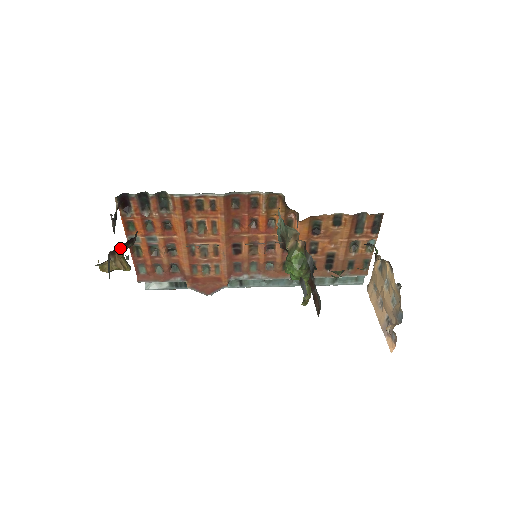
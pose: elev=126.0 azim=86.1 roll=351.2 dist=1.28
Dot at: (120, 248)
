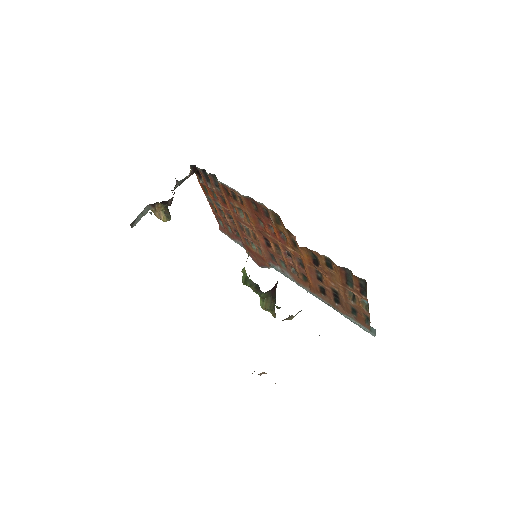
Dot at: (161, 204)
